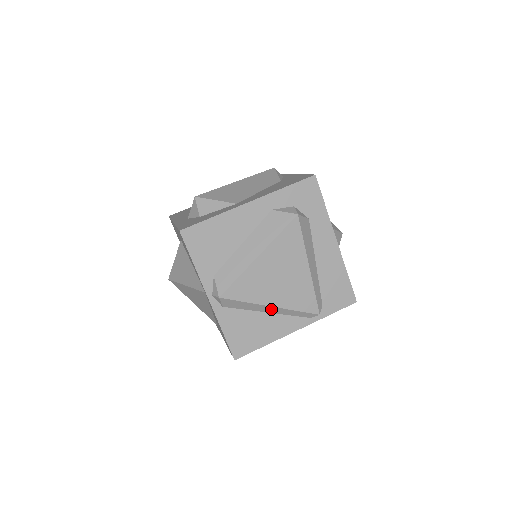
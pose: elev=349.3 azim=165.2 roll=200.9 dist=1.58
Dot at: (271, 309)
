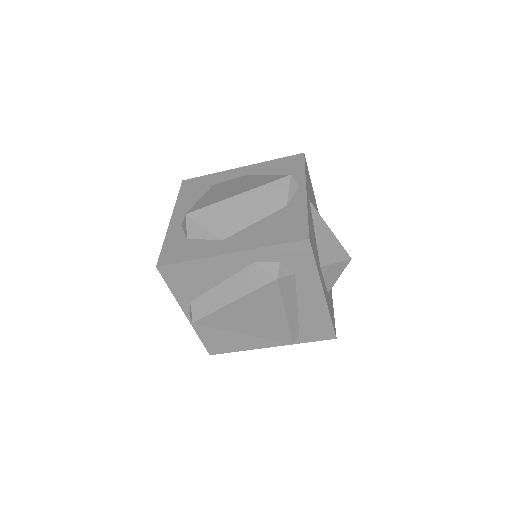
Dot at: occluded
